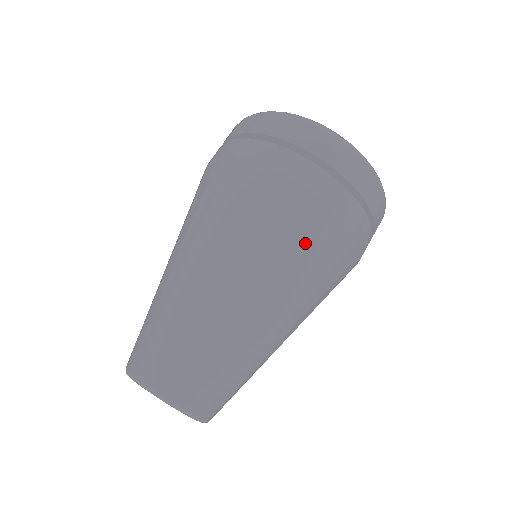
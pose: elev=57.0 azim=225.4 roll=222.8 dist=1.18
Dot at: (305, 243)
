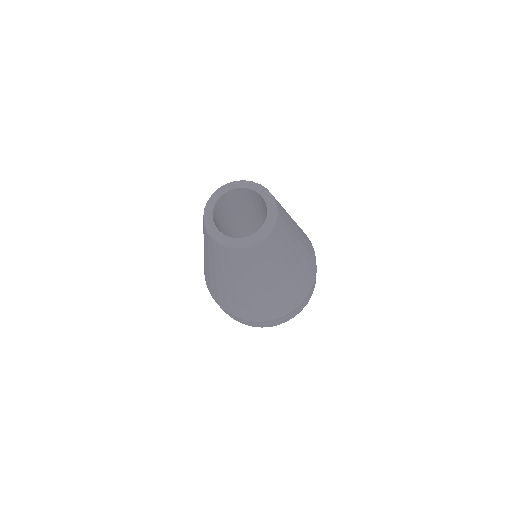
Dot at: occluded
